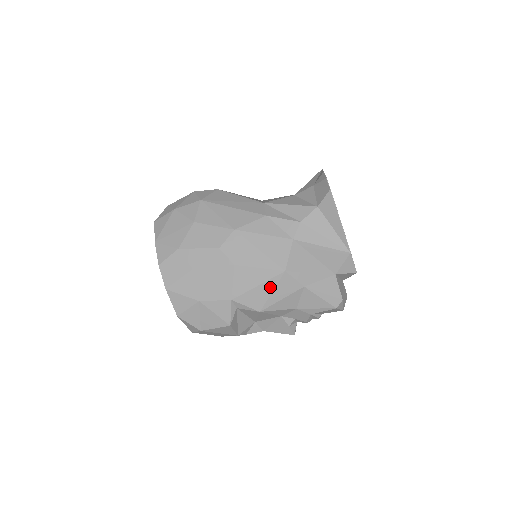
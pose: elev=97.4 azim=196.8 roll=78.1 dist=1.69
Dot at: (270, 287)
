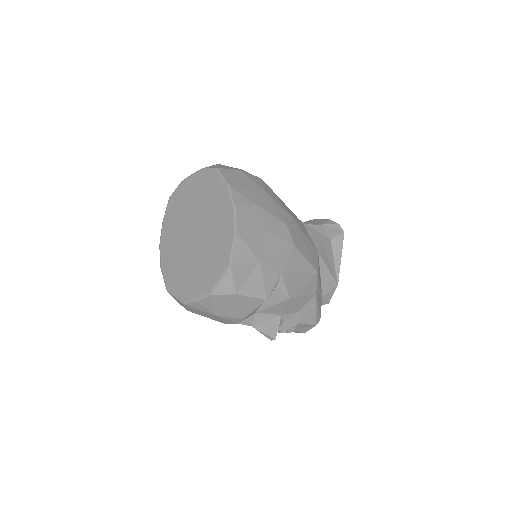
Dot at: (305, 280)
